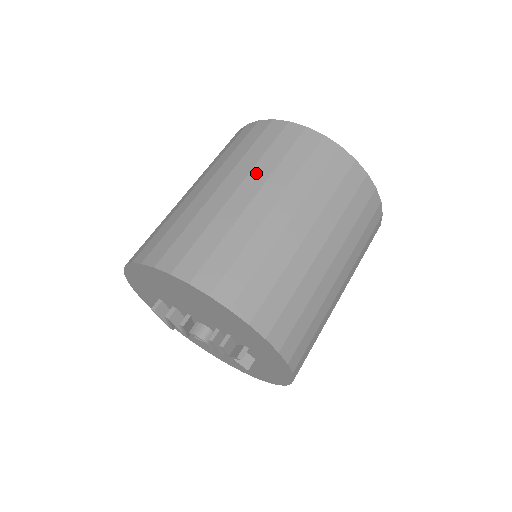
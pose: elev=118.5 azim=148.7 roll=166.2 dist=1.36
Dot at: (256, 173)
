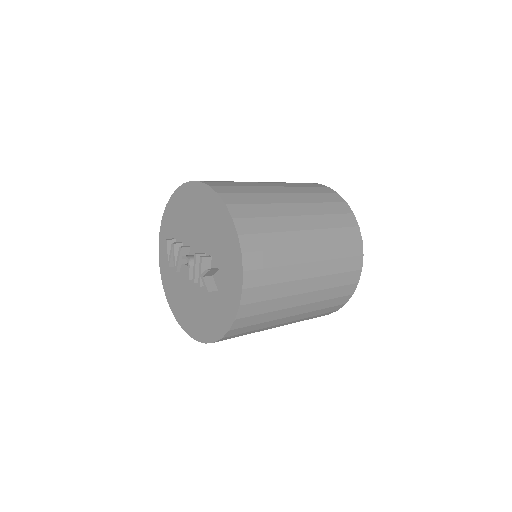
Dot at: (284, 184)
